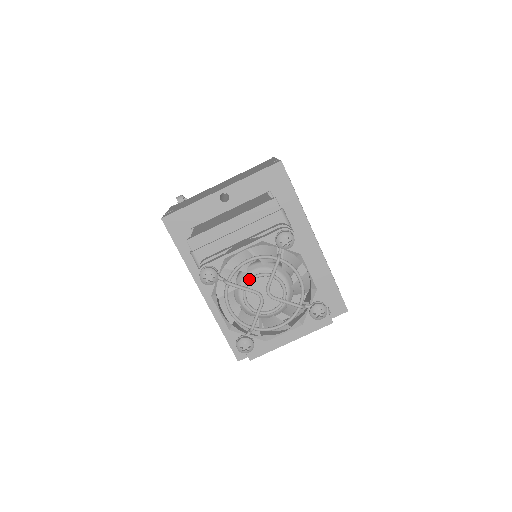
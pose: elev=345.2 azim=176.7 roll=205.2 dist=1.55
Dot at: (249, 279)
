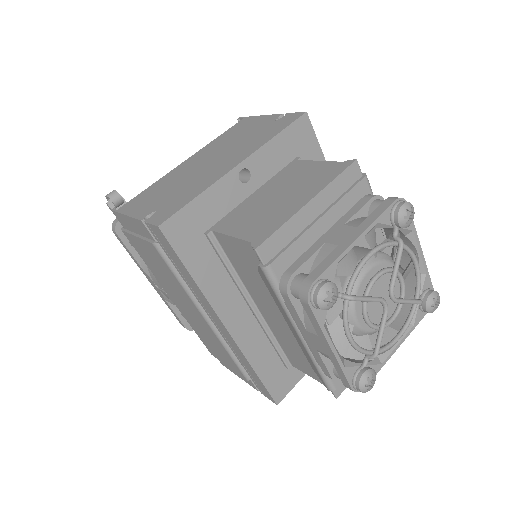
Dot at: (370, 283)
